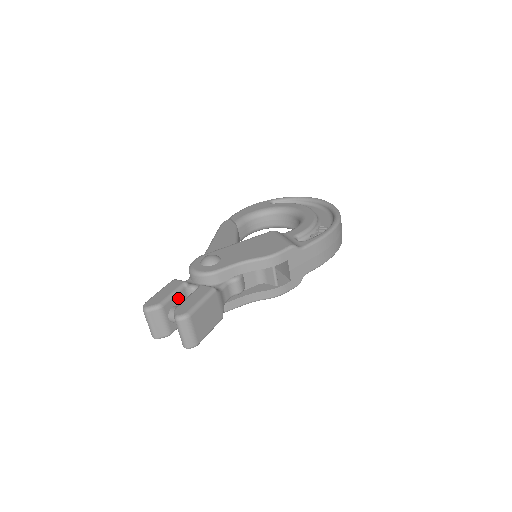
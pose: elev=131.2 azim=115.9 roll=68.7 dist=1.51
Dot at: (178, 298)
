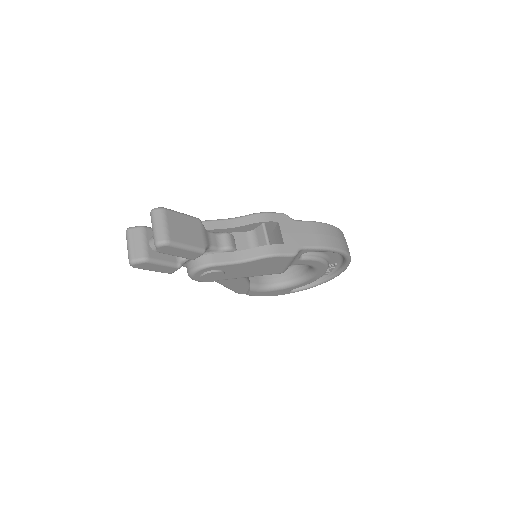
Dot at: occluded
